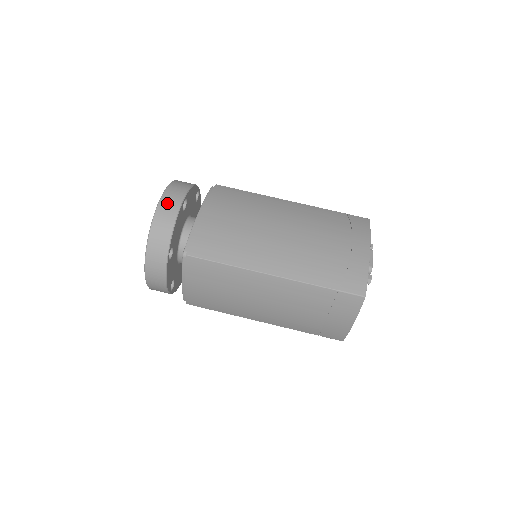
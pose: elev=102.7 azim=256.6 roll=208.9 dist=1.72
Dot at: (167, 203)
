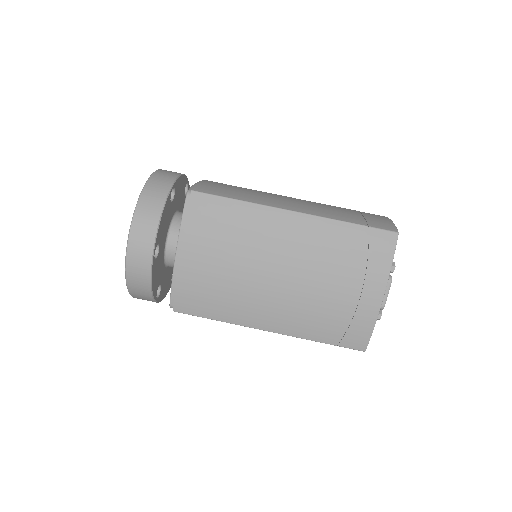
Dot at: (135, 264)
